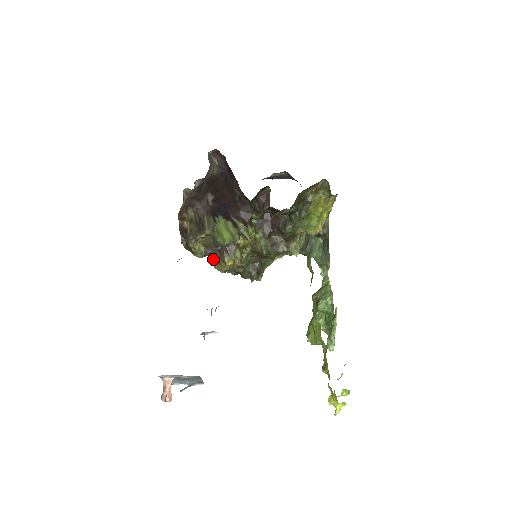
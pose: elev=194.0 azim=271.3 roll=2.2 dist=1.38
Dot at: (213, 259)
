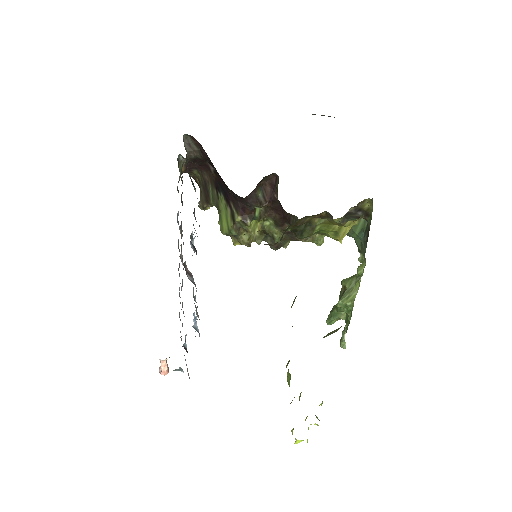
Dot at: occluded
